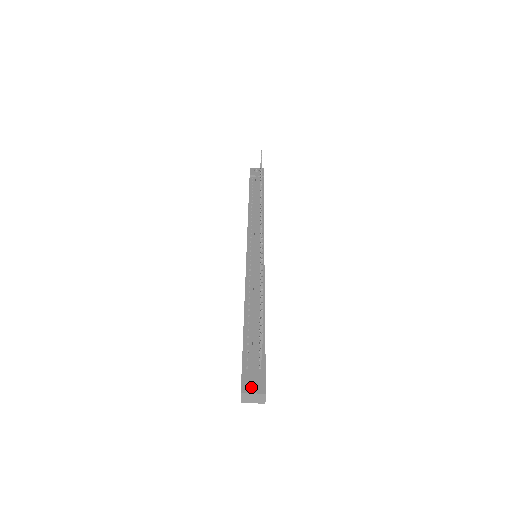
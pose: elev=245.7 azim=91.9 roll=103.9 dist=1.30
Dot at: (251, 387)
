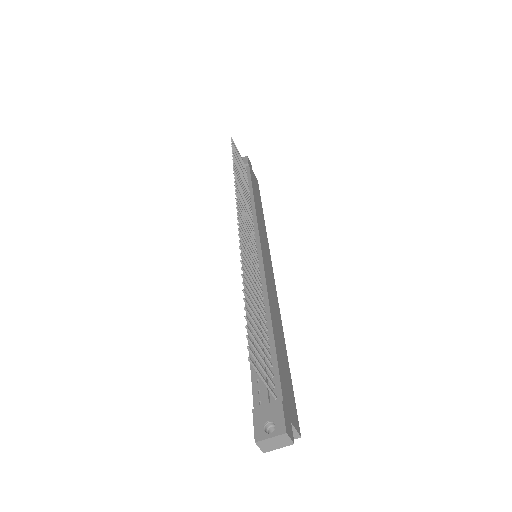
Dot at: (269, 428)
